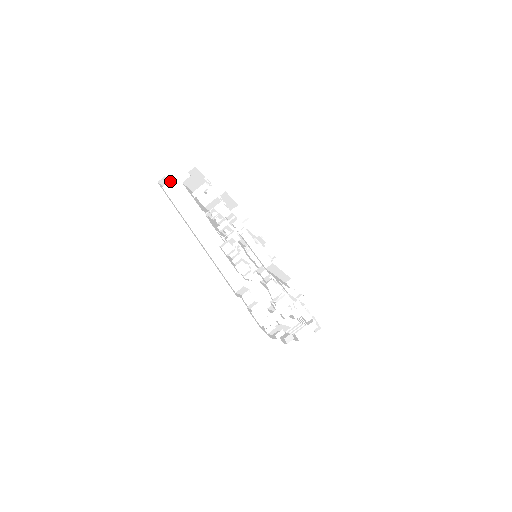
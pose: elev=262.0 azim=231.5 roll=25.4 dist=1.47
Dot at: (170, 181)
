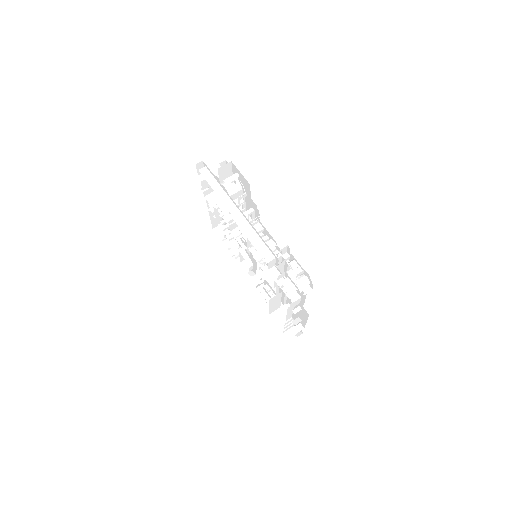
Dot at: occluded
